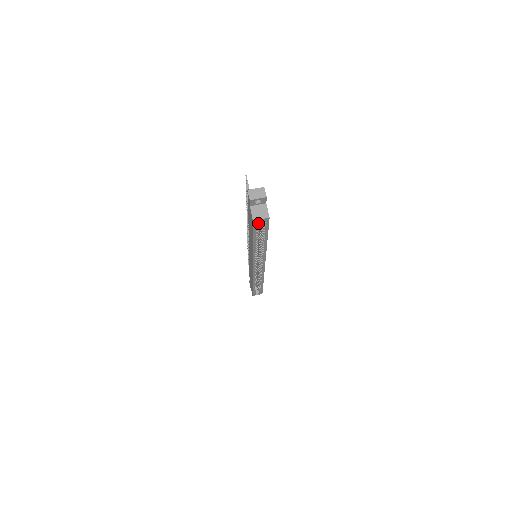
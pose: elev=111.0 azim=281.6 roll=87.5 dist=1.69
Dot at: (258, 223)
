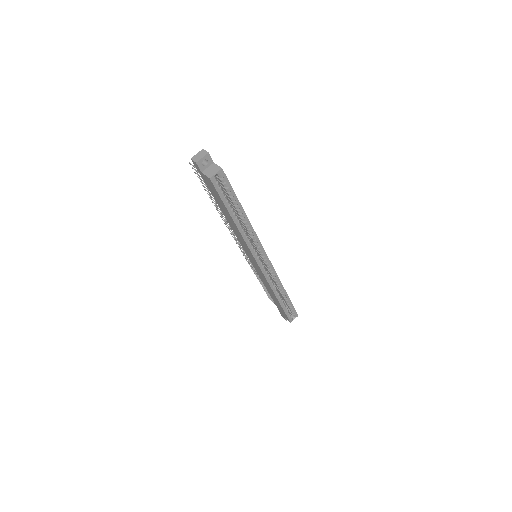
Dot at: (218, 183)
